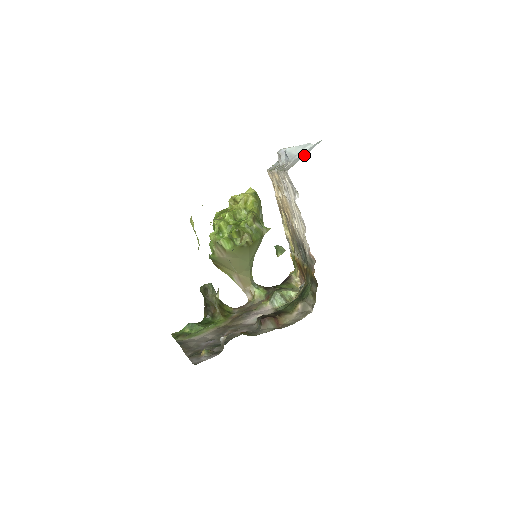
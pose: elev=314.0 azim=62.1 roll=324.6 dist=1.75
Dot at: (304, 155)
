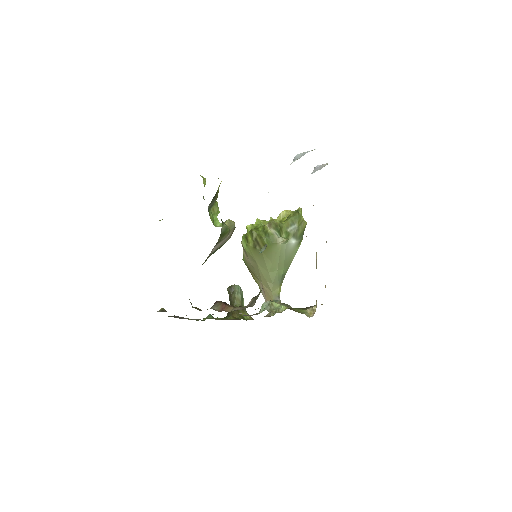
Dot at: occluded
